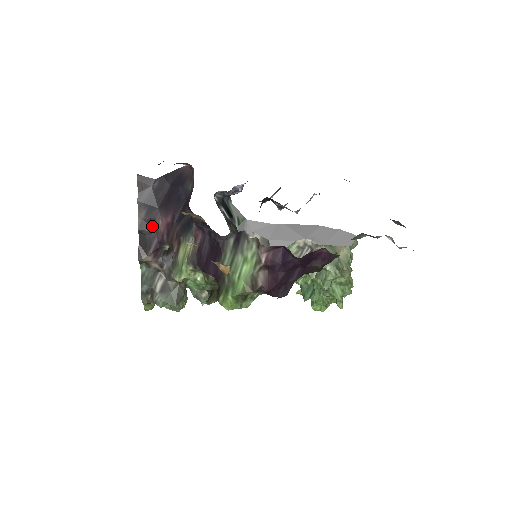
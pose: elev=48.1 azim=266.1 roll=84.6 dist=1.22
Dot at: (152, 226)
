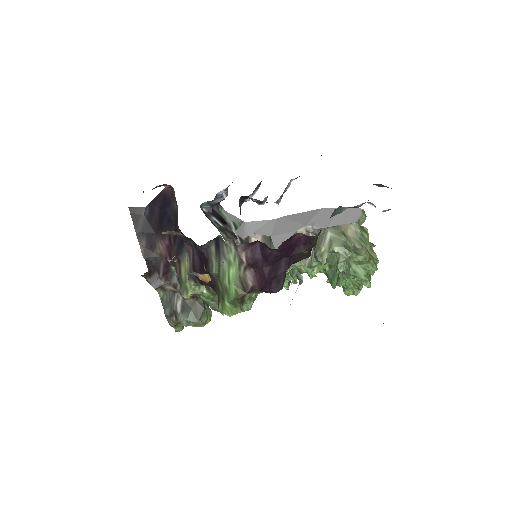
Dot at: (155, 252)
